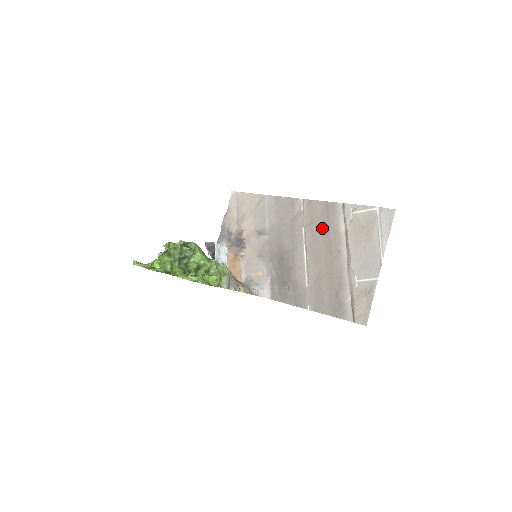
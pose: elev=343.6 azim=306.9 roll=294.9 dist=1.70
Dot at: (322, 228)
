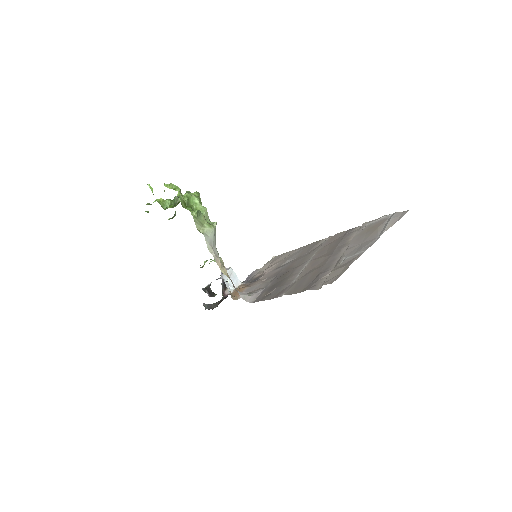
Dot at: (333, 244)
